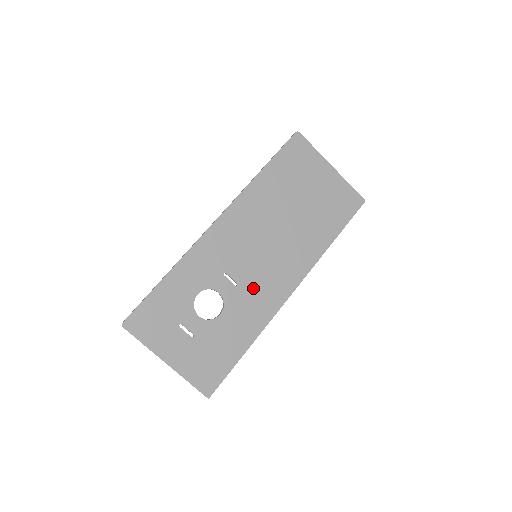
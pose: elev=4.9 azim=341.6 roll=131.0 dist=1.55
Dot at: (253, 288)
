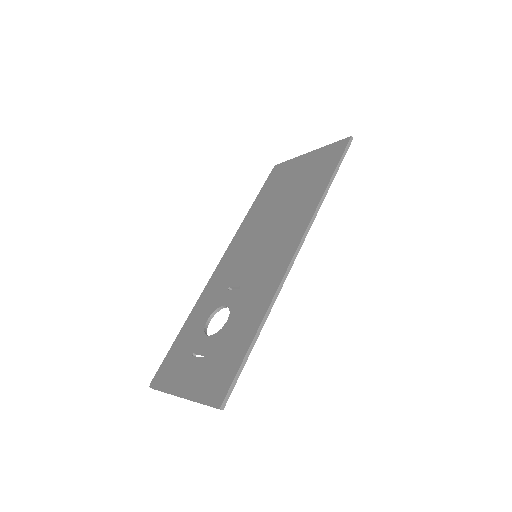
Dot at: (255, 278)
